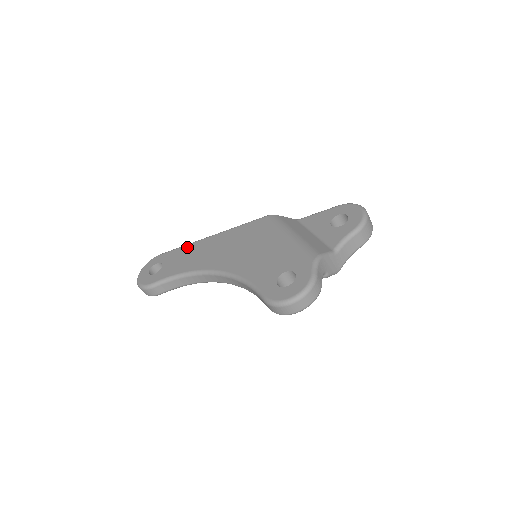
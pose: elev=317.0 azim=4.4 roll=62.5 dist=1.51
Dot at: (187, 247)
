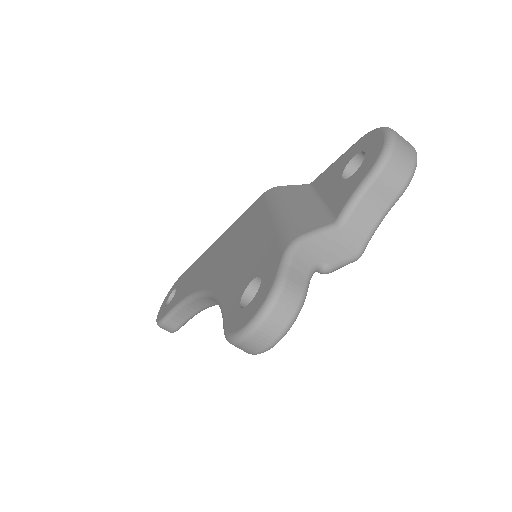
Dot at: (197, 261)
